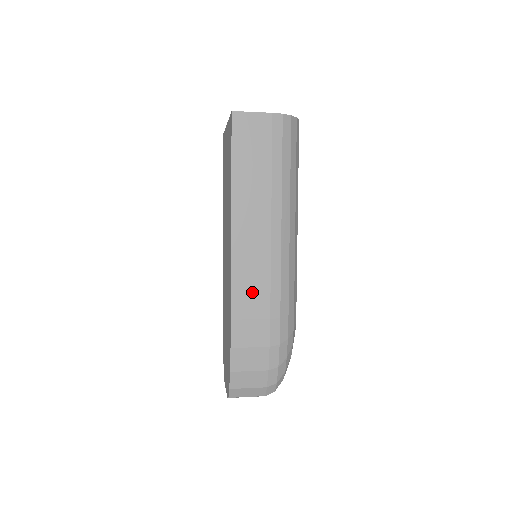
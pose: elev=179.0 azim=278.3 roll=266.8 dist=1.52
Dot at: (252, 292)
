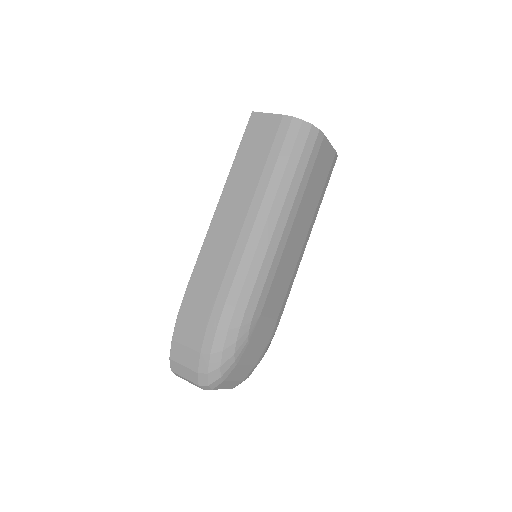
Dot at: (211, 269)
